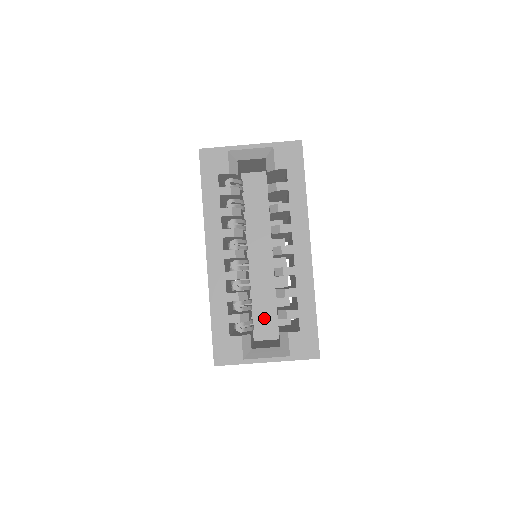
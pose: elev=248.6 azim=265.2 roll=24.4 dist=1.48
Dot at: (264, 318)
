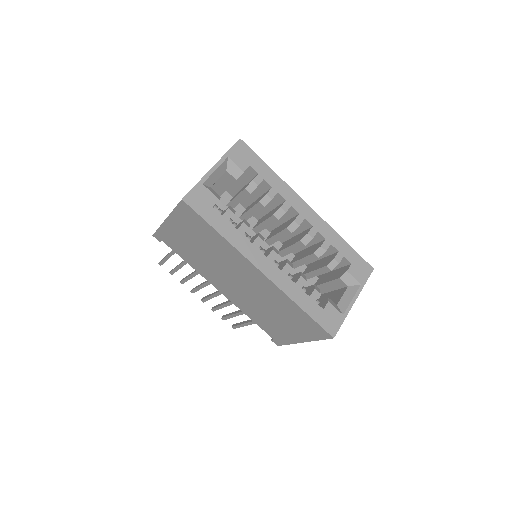
Dot at: occluded
